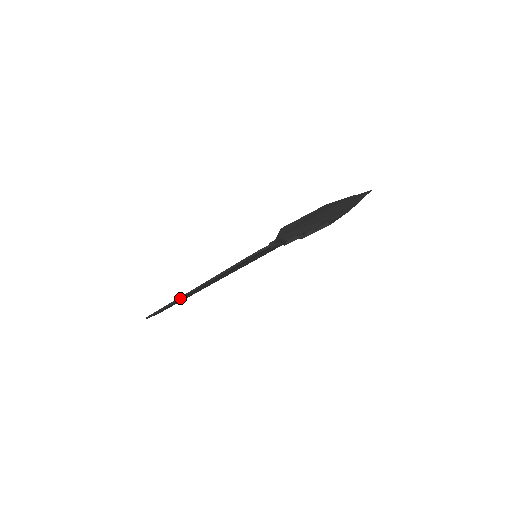
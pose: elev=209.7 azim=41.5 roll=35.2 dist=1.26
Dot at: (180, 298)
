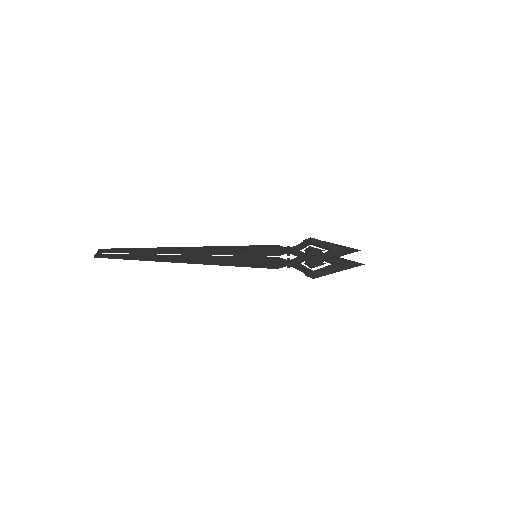
Dot at: (161, 261)
